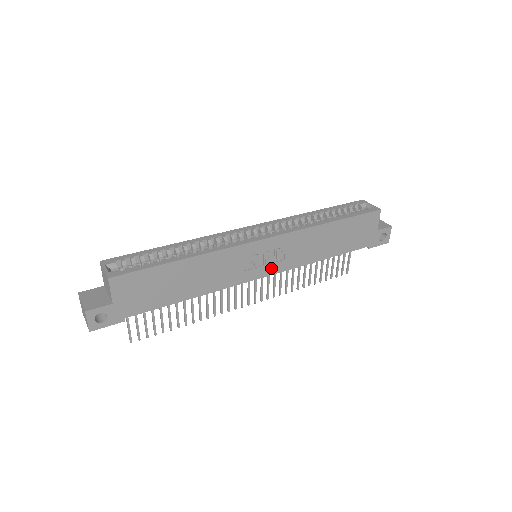
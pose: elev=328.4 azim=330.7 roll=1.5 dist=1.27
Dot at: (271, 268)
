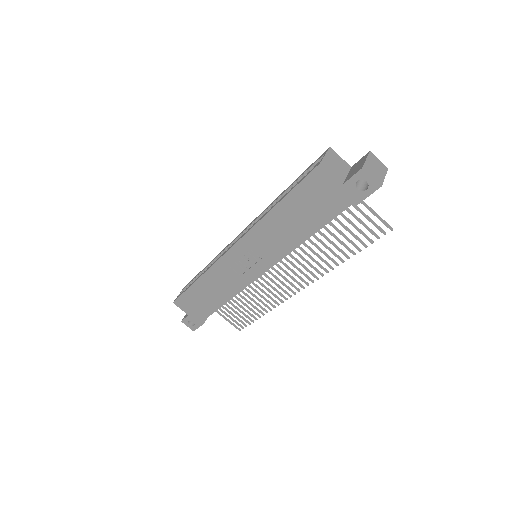
Dot at: (260, 266)
